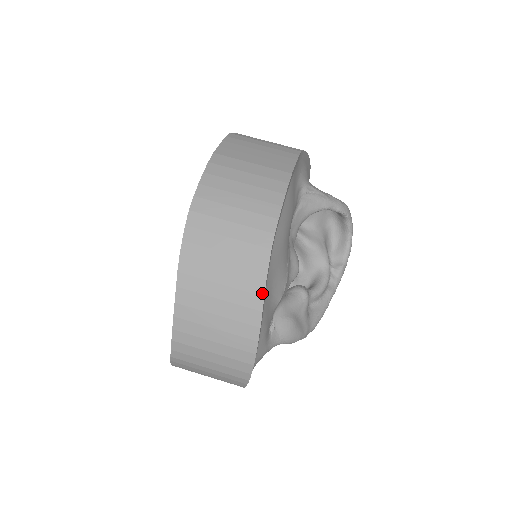
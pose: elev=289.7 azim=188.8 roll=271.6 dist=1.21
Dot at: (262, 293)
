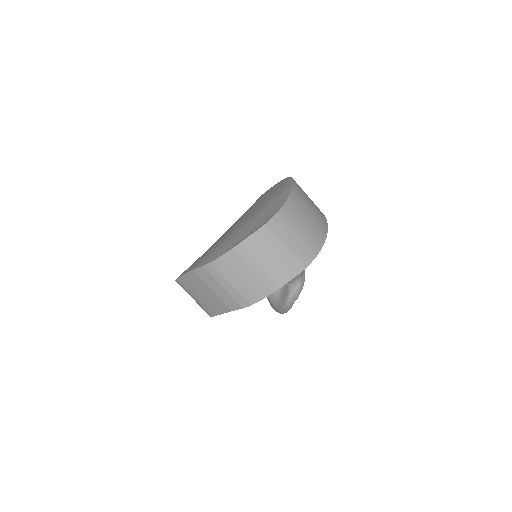
Dot at: (327, 226)
